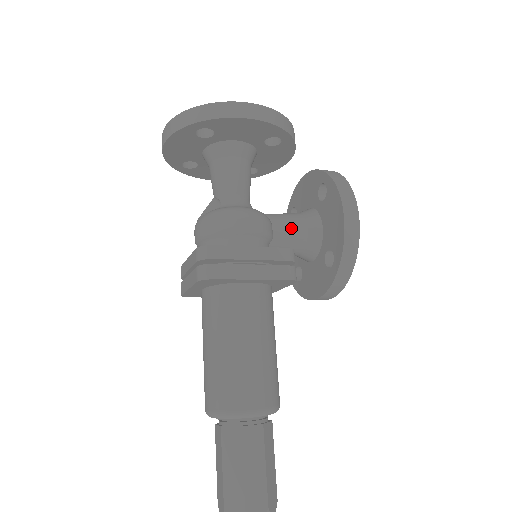
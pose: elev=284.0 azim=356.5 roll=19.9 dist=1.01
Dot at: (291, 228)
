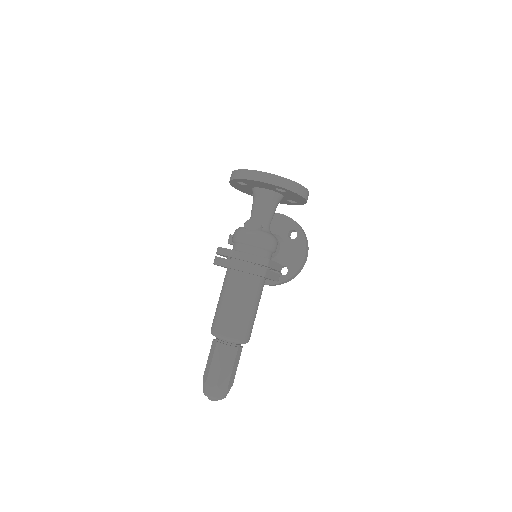
Dot at: occluded
